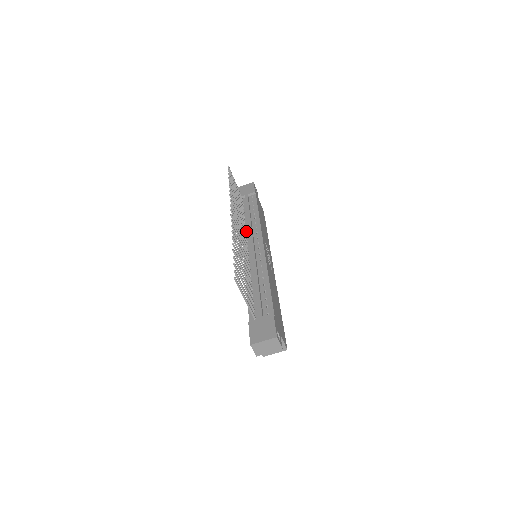
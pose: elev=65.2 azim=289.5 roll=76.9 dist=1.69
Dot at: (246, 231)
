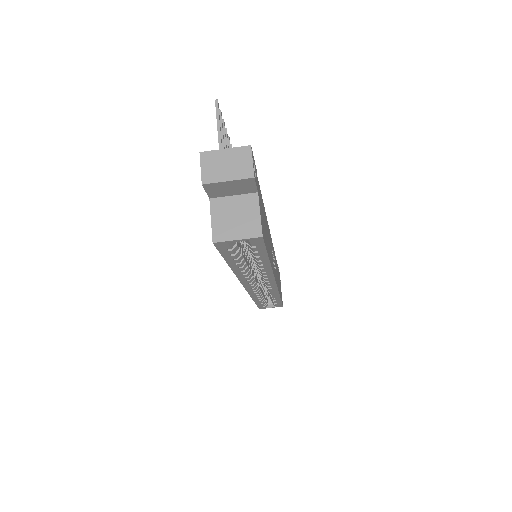
Dot at: occluded
